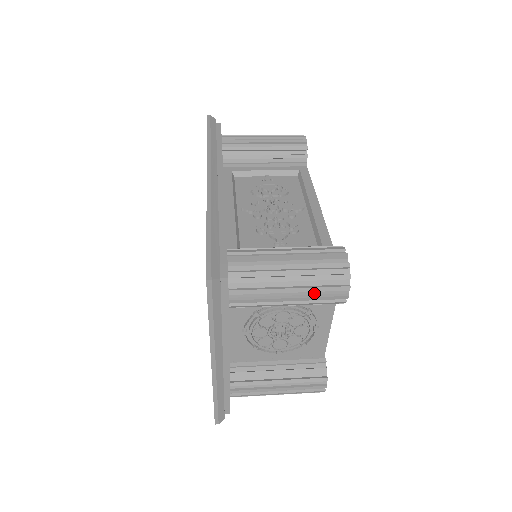
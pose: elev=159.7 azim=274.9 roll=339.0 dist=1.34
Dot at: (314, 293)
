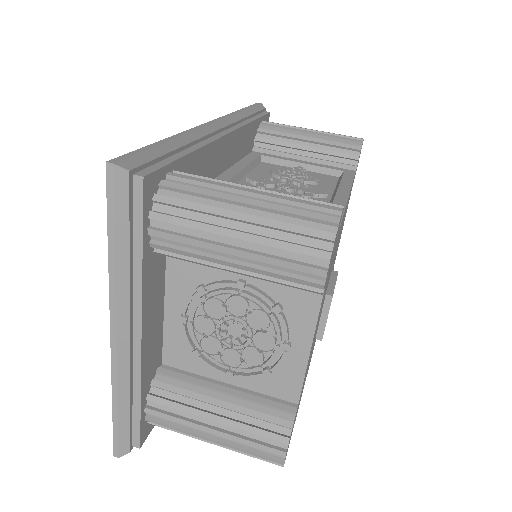
Dot at: (274, 252)
